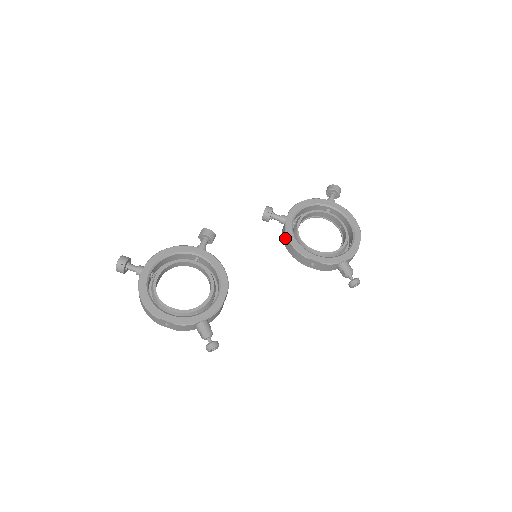
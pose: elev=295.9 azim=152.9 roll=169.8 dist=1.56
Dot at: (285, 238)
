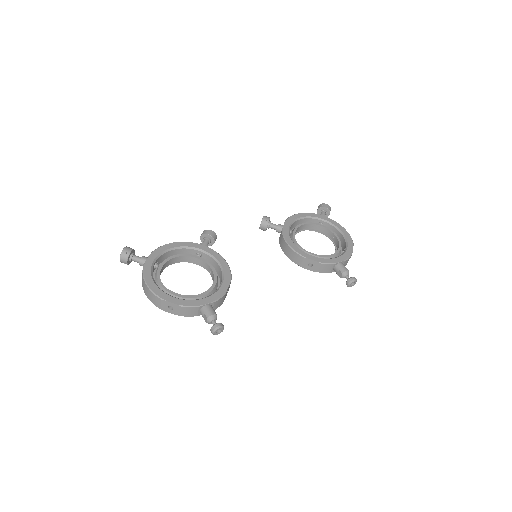
Dot at: (283, 242)
